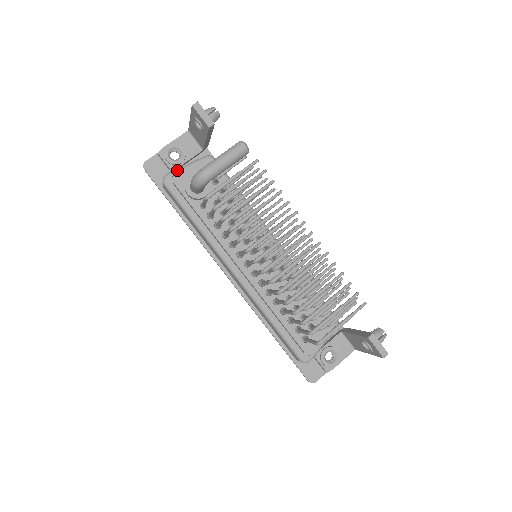
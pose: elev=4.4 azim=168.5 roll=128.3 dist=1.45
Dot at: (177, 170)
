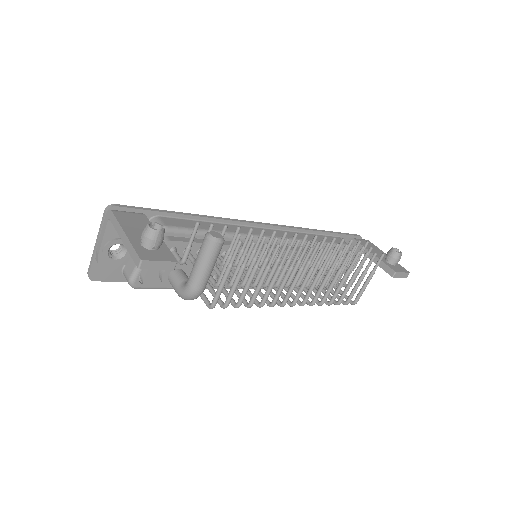
Dot at: (138, 270)
